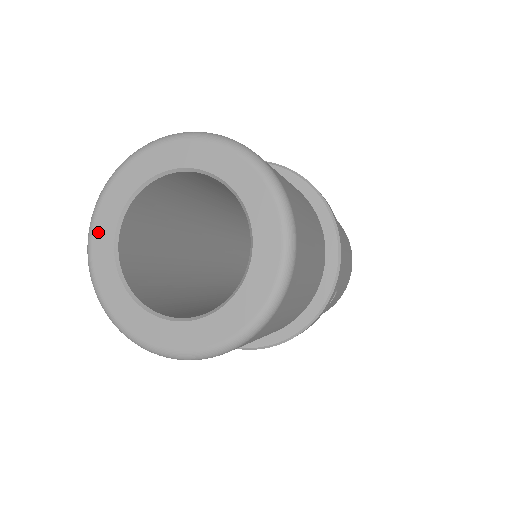
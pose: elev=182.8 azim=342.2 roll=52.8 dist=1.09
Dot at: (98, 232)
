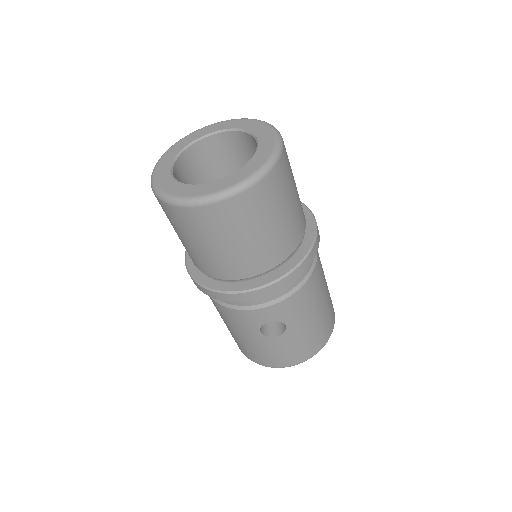
Dot at: (189, 137)
